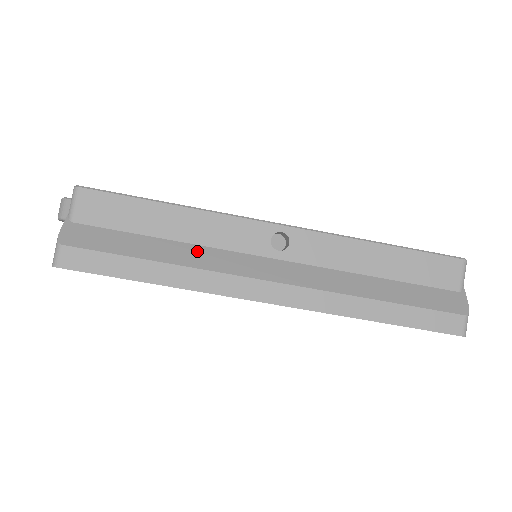
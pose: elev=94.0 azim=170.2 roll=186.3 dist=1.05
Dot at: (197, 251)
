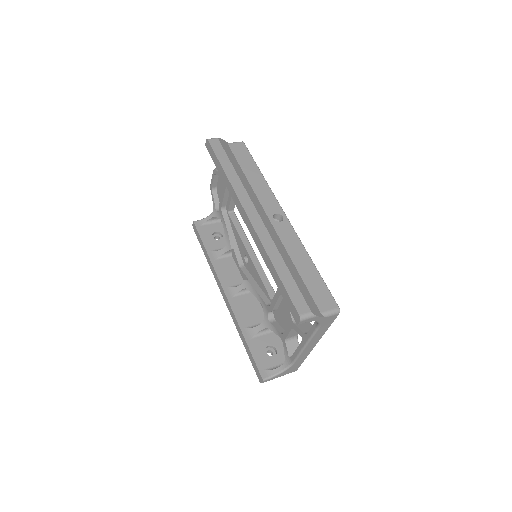
Dot at: (249, 186)
